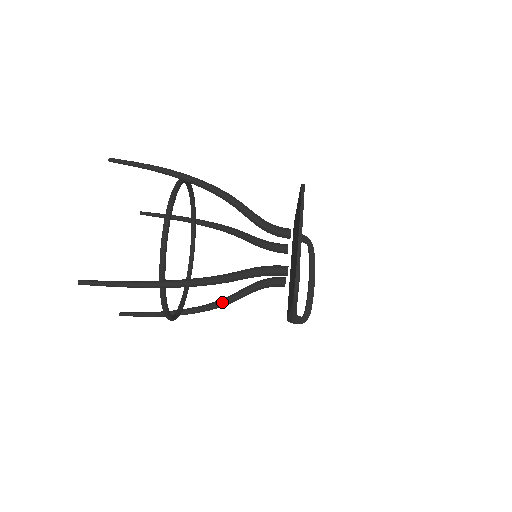
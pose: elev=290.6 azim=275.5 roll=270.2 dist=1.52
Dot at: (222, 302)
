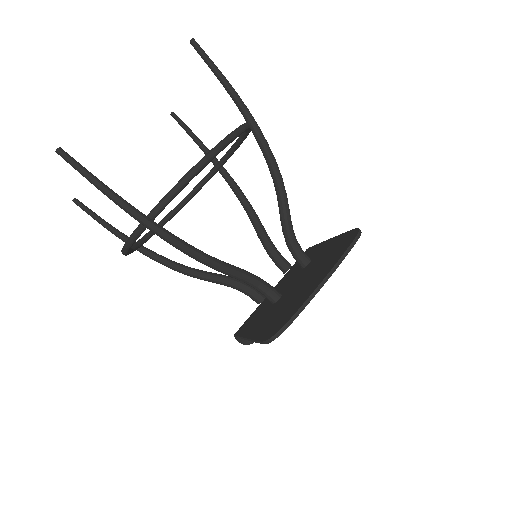
Dot at: (187, 270)
